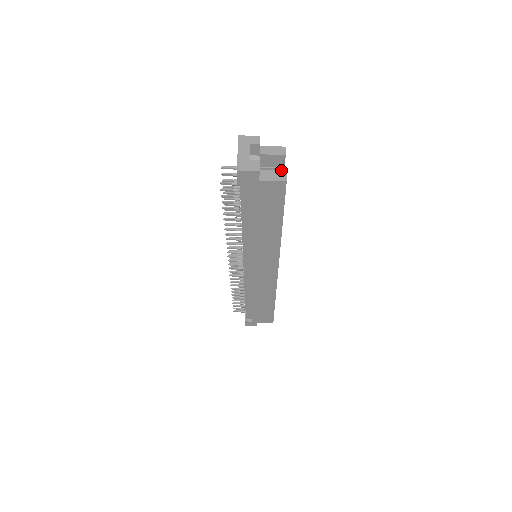
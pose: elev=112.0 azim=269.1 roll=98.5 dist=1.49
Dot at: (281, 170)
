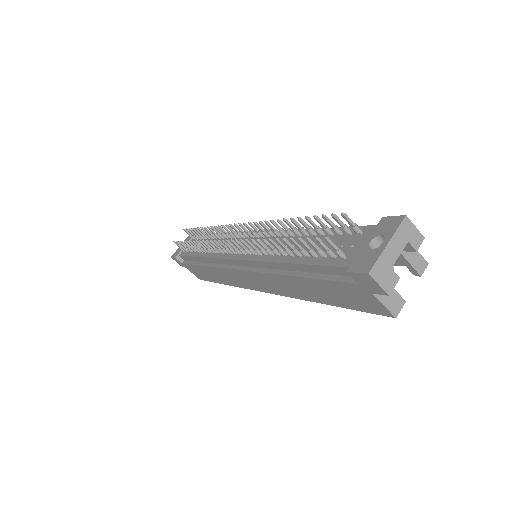
Dot at: occluded
